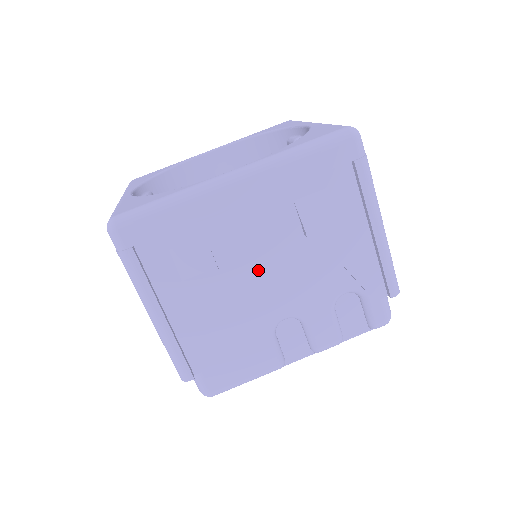
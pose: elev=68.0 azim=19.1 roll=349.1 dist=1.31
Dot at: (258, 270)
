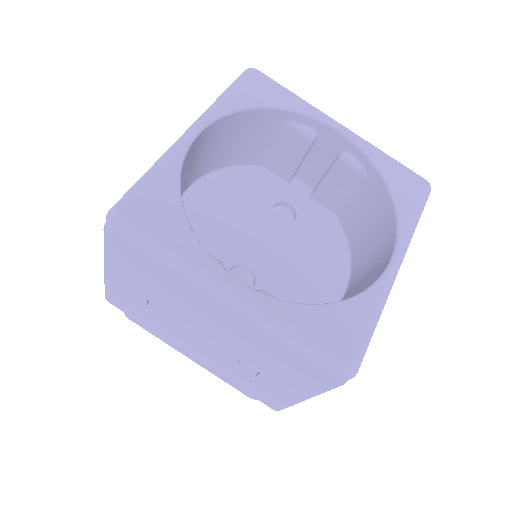
Dot at: occluded
